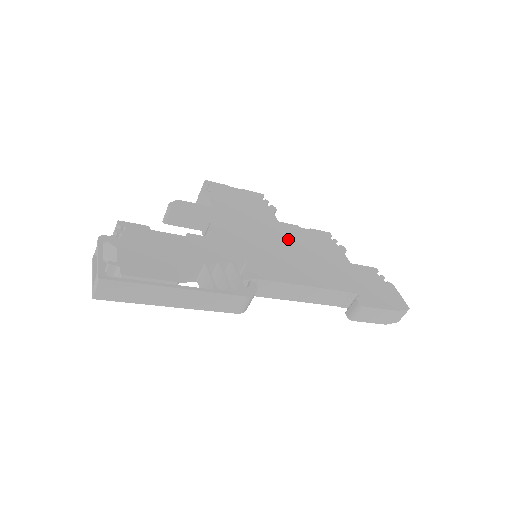
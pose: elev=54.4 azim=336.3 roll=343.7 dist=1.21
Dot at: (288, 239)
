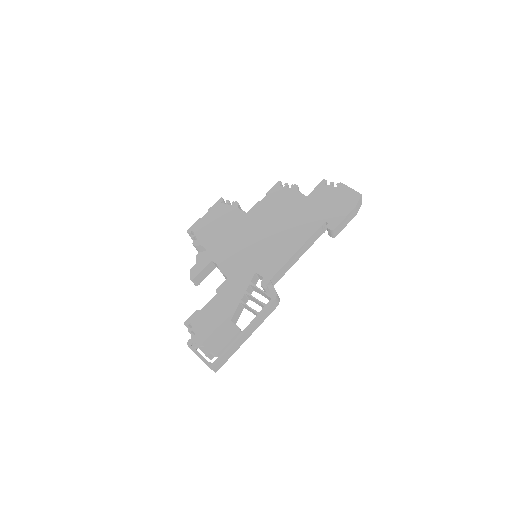
Dot at: (262, 223)
